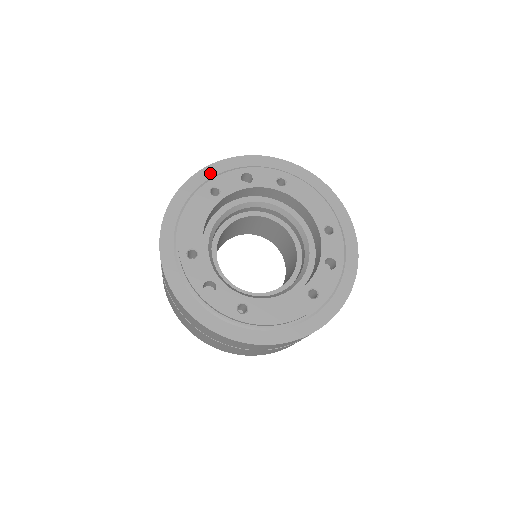
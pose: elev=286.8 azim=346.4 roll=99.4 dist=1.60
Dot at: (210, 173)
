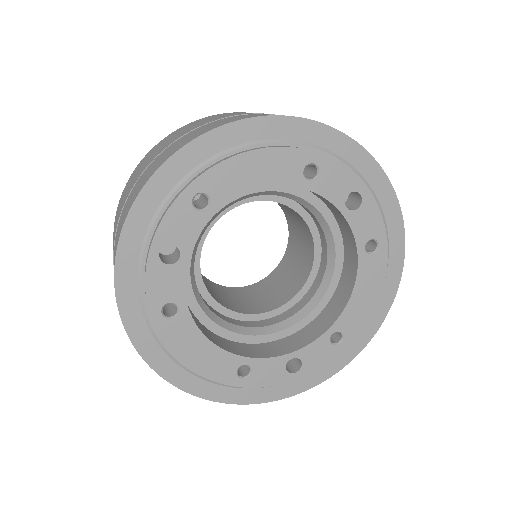
Dot at: (335, 144)
